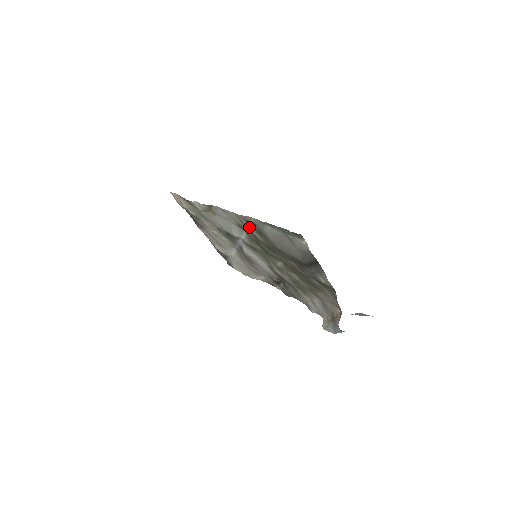
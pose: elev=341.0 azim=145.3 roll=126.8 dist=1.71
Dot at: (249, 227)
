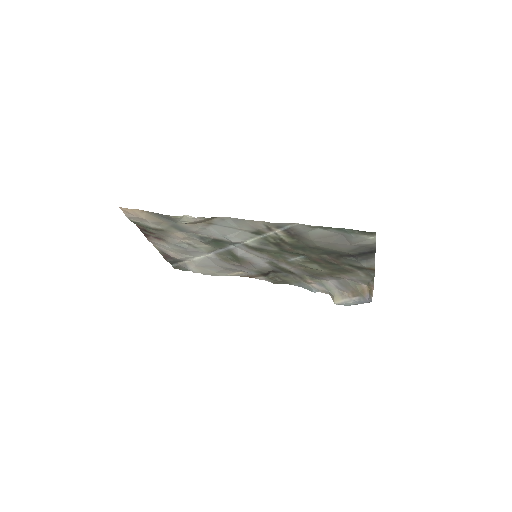
Dot at: (275, 232)
